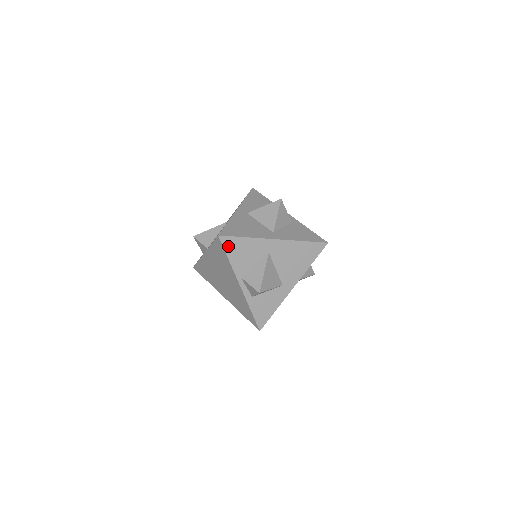
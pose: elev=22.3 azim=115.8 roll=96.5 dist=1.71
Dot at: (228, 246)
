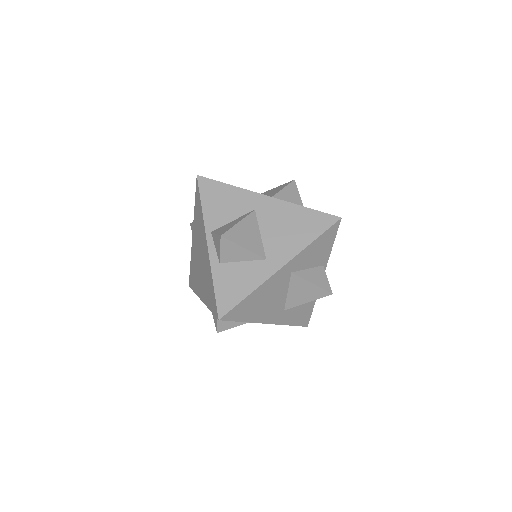
Dot at: (205, 190)
